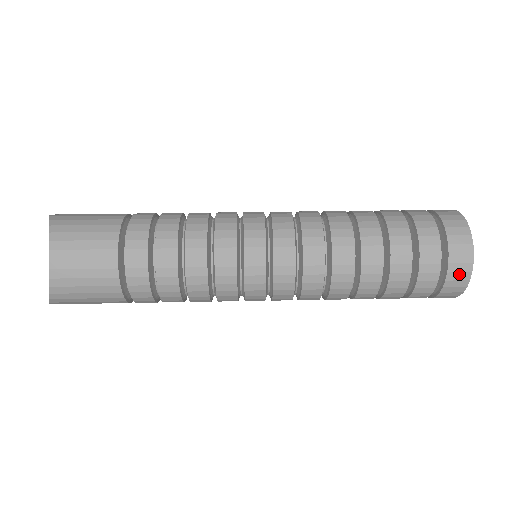
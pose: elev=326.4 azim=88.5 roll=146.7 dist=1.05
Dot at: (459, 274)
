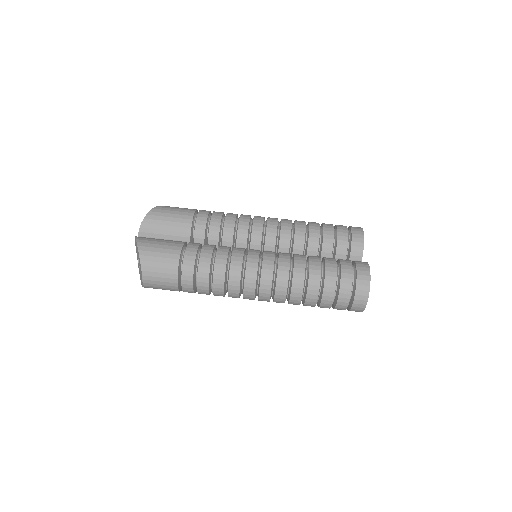
Dot at: (357, 310)
